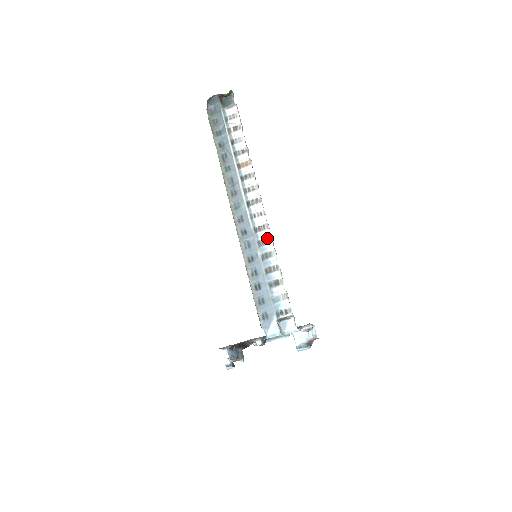
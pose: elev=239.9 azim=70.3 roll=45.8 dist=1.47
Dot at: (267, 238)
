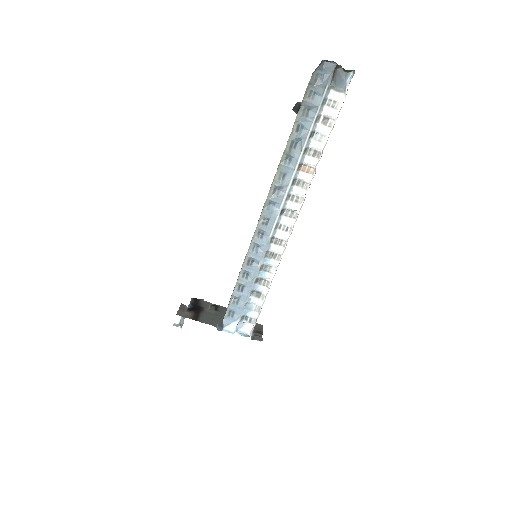
Dot at: (277, 254)
